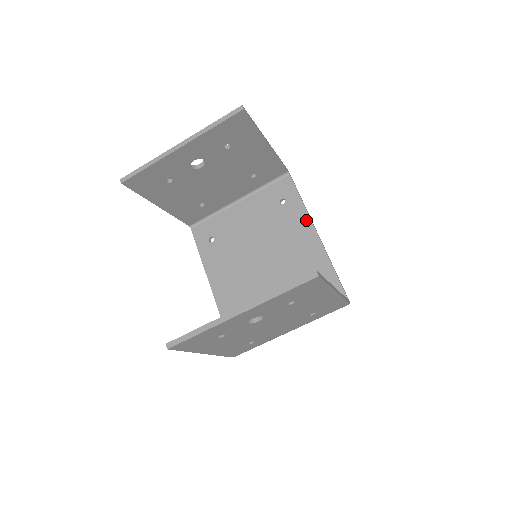
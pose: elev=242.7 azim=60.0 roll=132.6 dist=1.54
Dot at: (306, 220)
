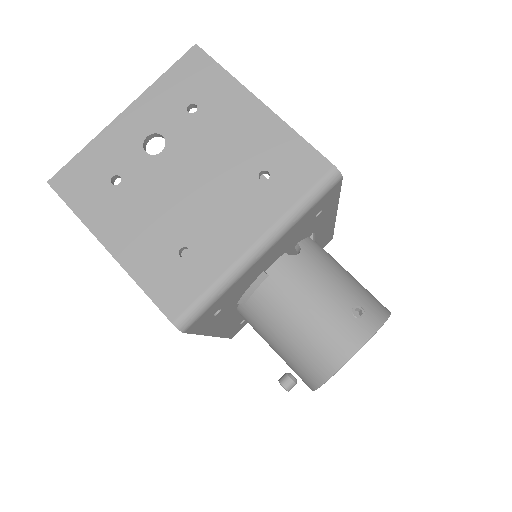
Dot at: occluded
